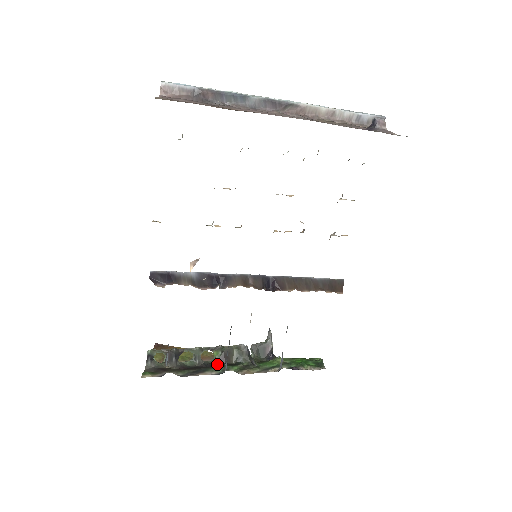
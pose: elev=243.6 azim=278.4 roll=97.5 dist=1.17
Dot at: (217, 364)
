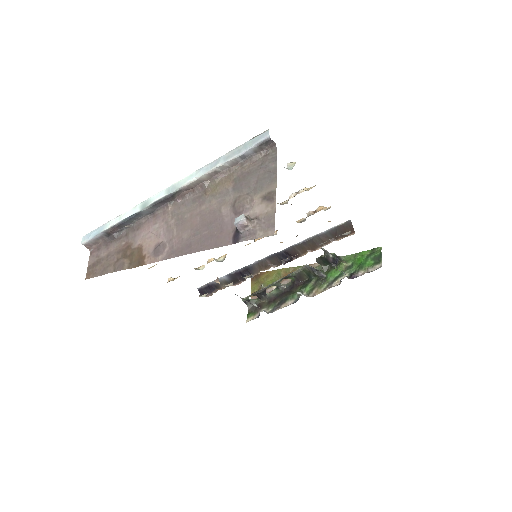
Dot at: (295, 286)
